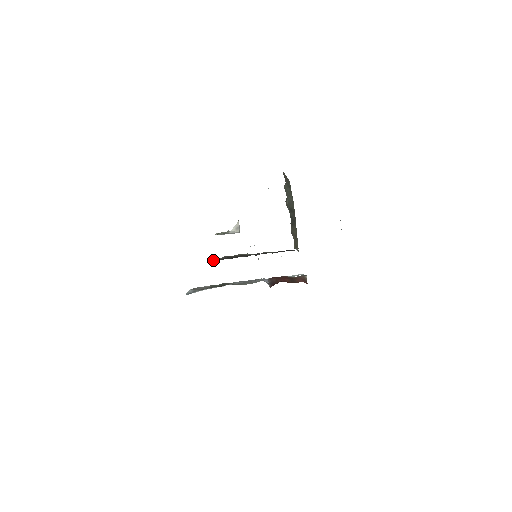
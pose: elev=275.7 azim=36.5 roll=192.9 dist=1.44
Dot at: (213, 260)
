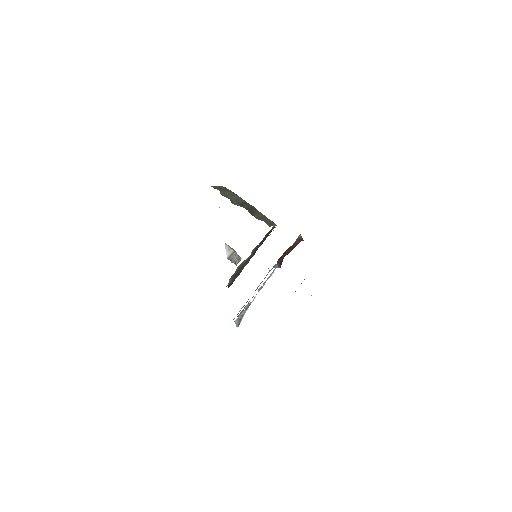
Dot at: occluded
